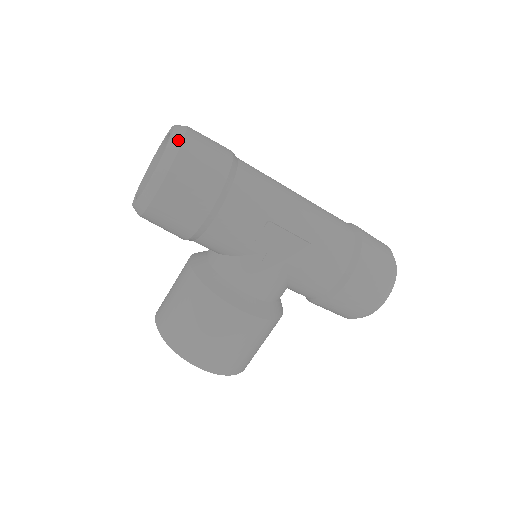
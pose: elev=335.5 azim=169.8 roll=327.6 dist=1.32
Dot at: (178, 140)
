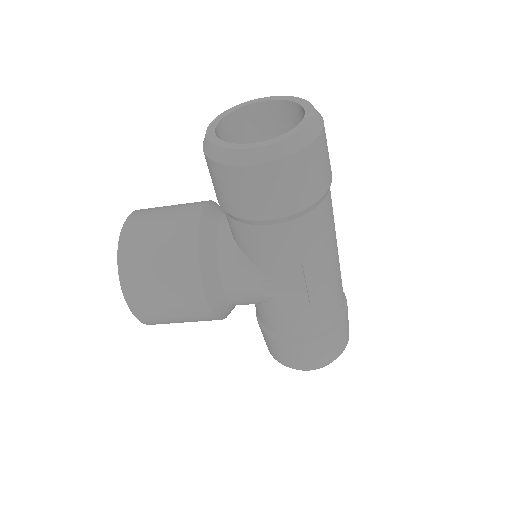
Dot at: (308, 138)
